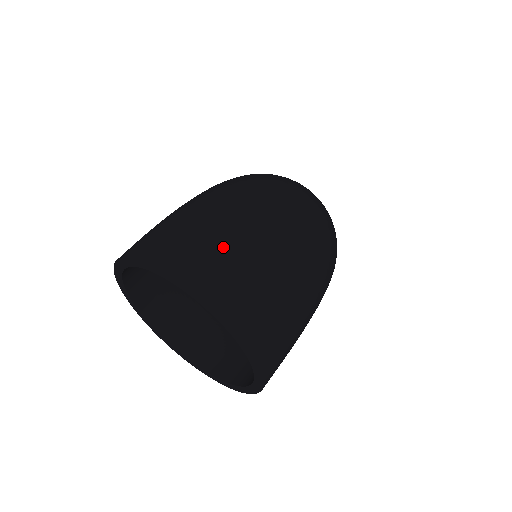
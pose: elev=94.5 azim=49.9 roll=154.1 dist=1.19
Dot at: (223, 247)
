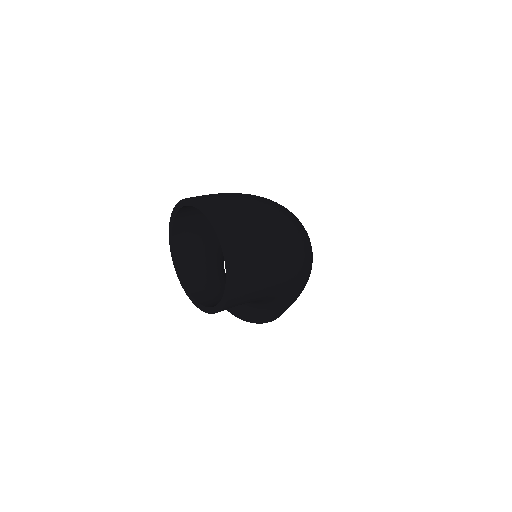
Dot at: (238, 209)
